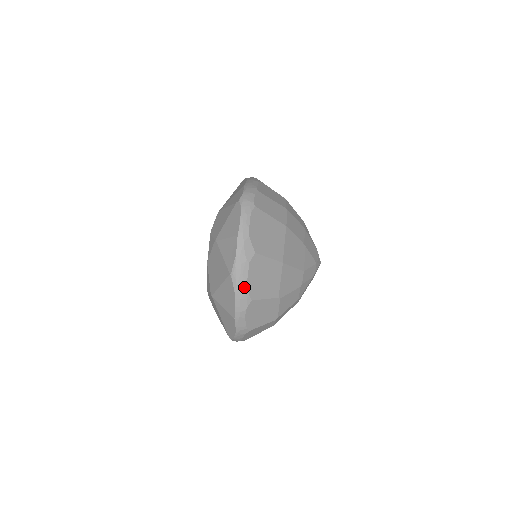
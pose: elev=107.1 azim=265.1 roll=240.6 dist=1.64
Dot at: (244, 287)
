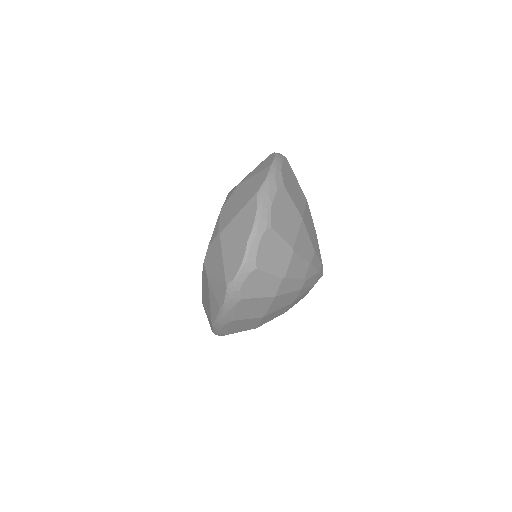
Dot at: (268, 208)
